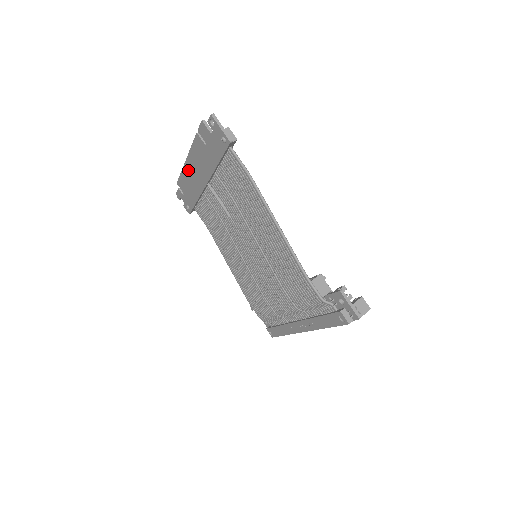
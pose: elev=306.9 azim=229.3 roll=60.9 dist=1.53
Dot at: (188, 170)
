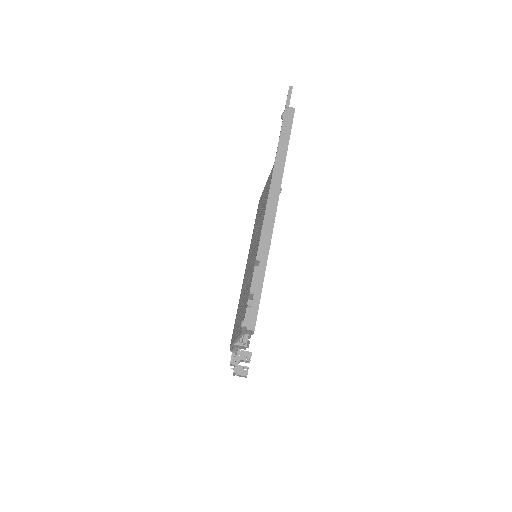
Dot at: occluded
